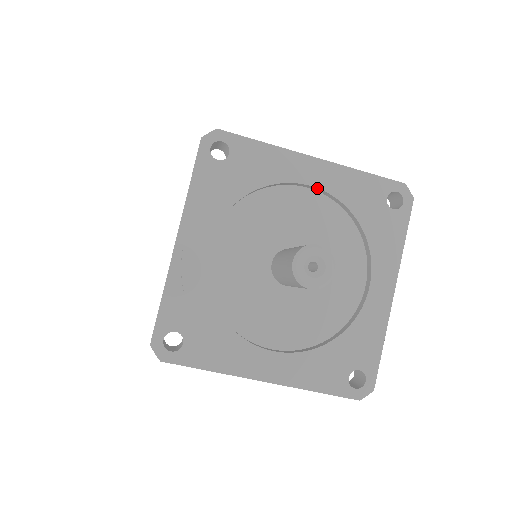
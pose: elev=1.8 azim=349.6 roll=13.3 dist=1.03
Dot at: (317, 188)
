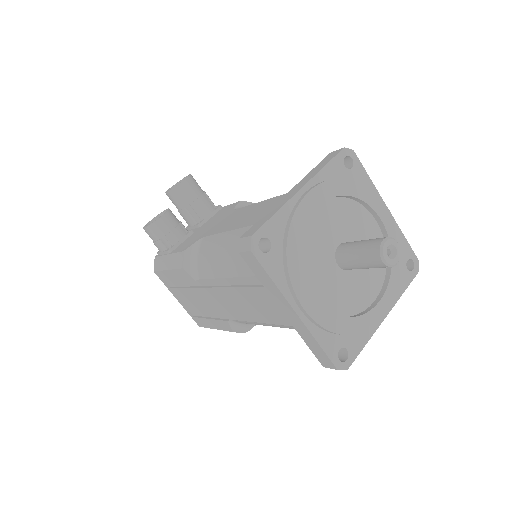
Dot at: (321, 204)
